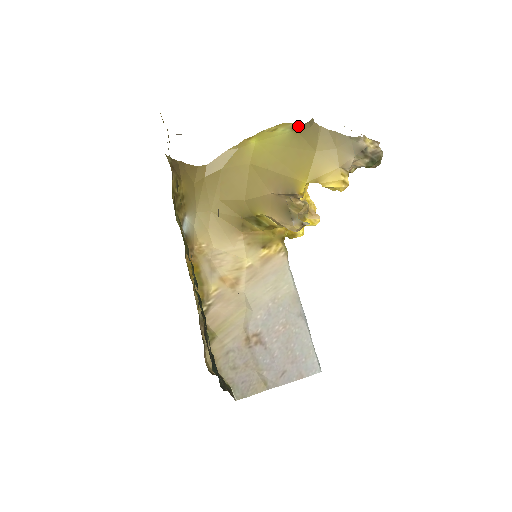
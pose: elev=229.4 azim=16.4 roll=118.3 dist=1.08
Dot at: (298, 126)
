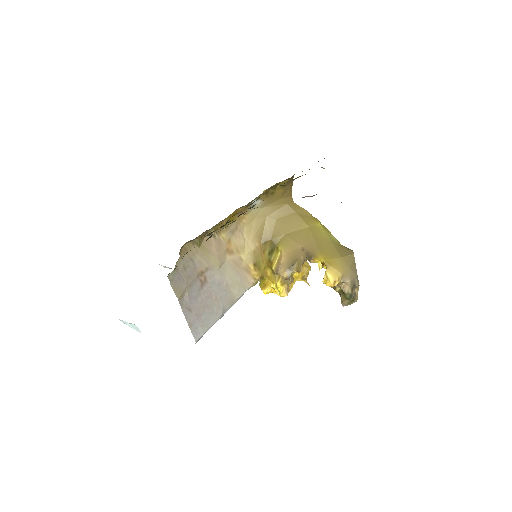
Dot at: occluded
